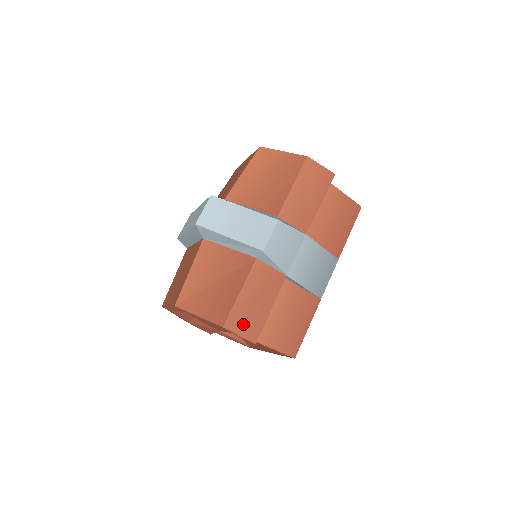
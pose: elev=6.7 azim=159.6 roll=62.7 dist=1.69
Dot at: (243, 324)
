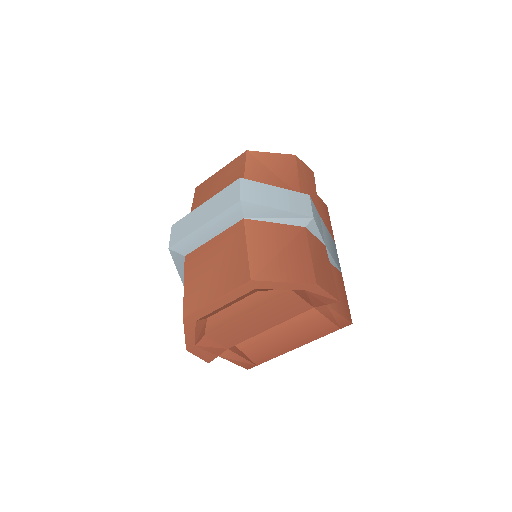
Dot at: (325, 283)
